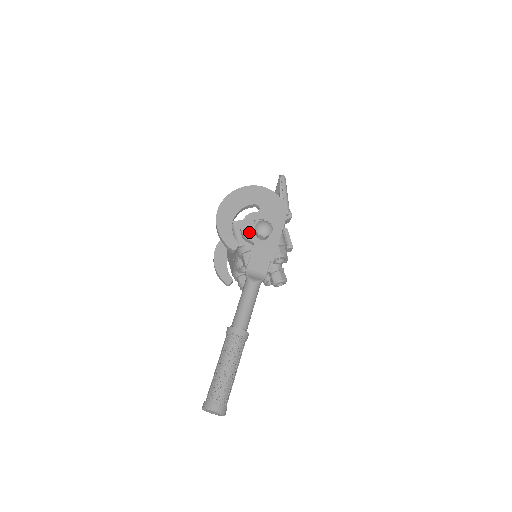
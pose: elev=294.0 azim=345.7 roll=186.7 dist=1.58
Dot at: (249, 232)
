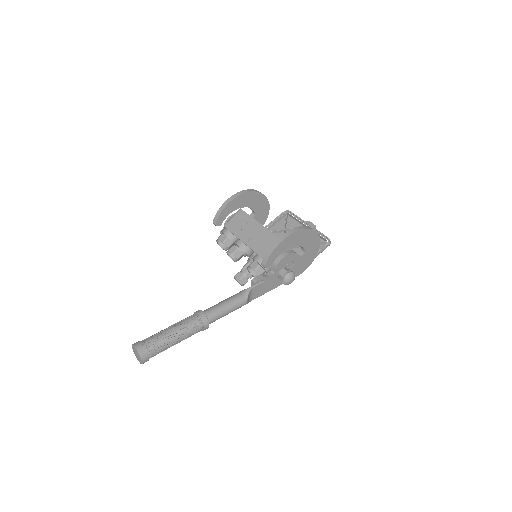
Dot at: (282, 265)
